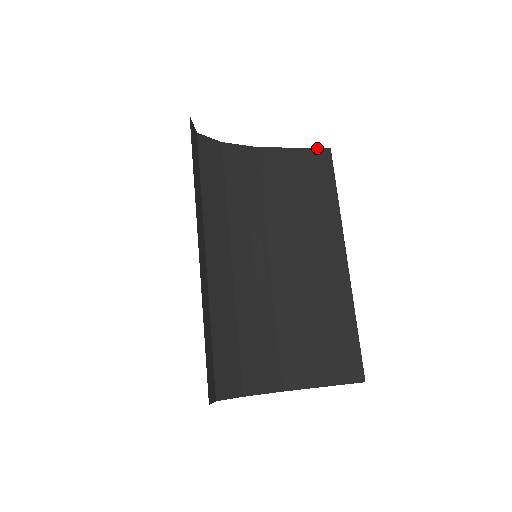
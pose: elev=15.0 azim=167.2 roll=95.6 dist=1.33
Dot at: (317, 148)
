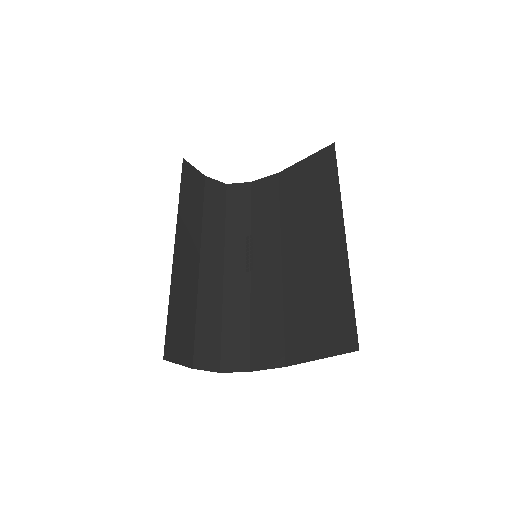
Dot at: (323, 149)
